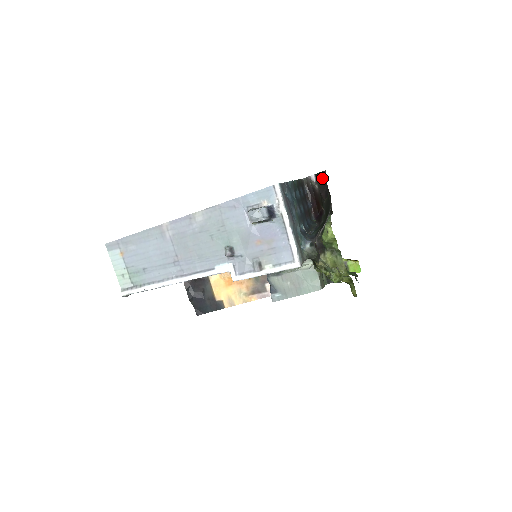
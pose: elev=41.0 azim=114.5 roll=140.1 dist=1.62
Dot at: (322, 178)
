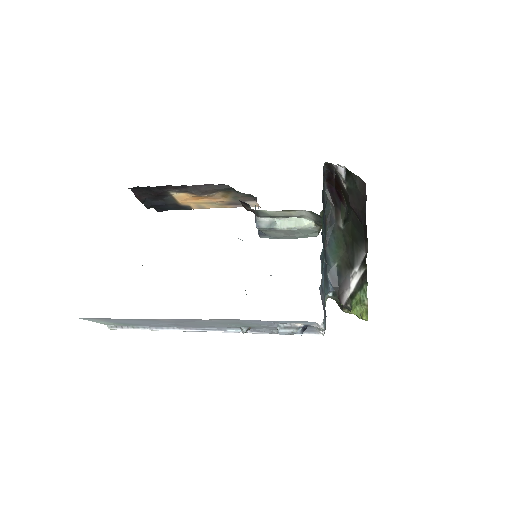
Dot at: (357, 190)
